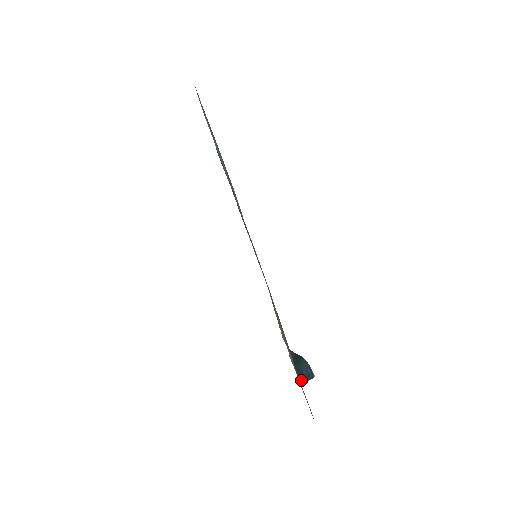
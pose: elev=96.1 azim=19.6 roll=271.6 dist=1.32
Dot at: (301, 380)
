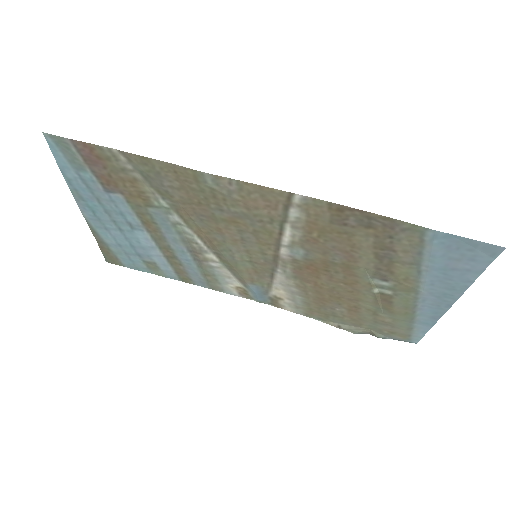
Dot at: (412, 341)
